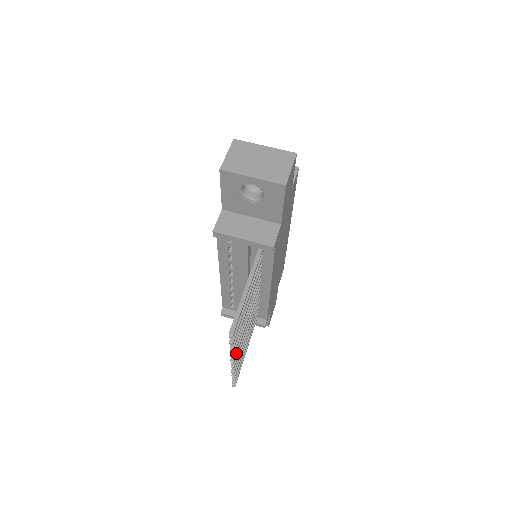
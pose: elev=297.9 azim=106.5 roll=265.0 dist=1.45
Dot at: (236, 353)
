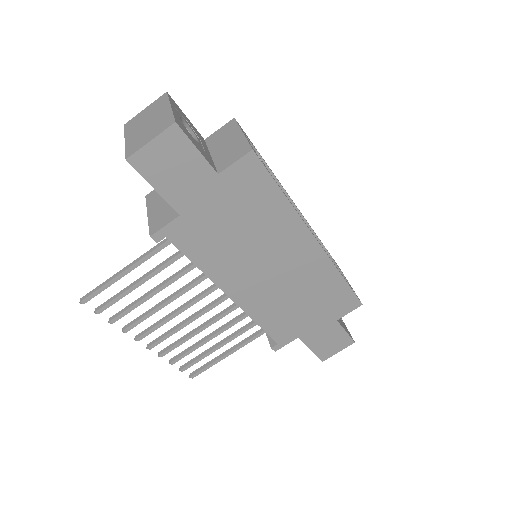
Dot at: (142, 334)
